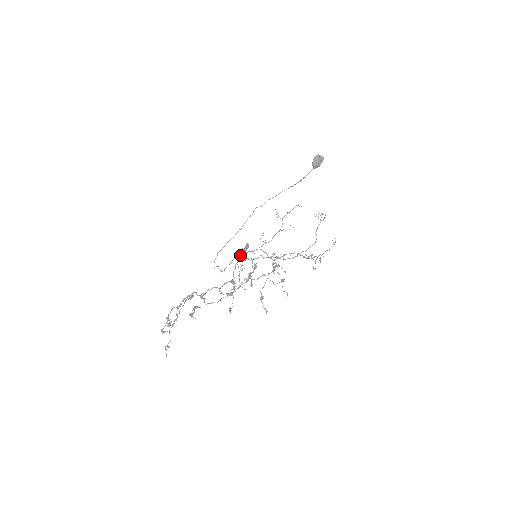
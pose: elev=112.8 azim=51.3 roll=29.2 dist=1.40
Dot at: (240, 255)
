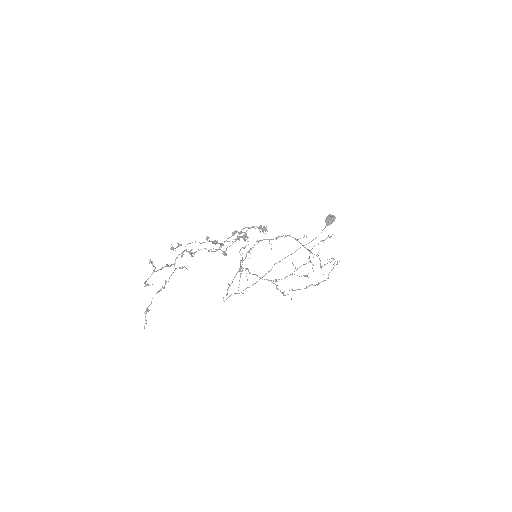
Dot at: occluded
